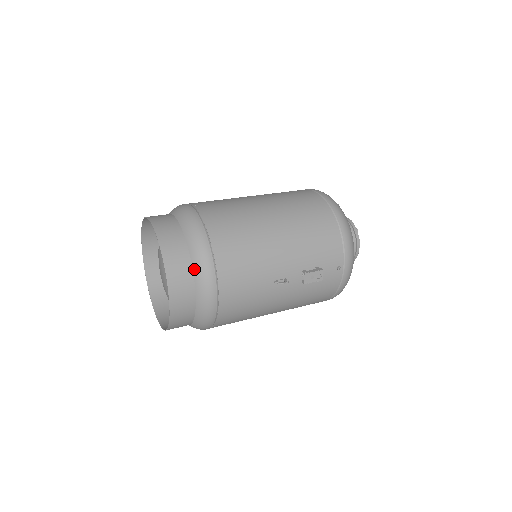
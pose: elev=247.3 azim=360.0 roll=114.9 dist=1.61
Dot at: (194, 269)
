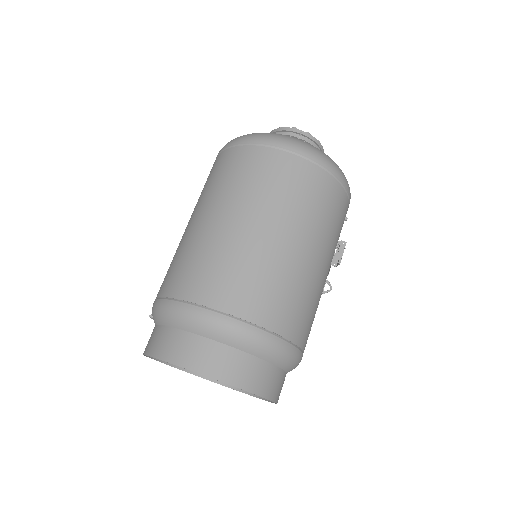
Dot at: (287, 370)
